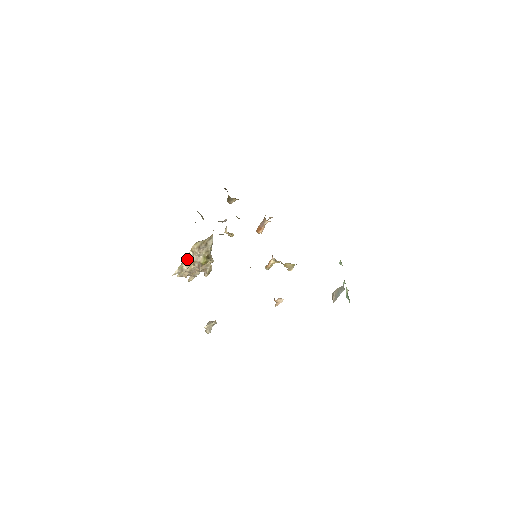
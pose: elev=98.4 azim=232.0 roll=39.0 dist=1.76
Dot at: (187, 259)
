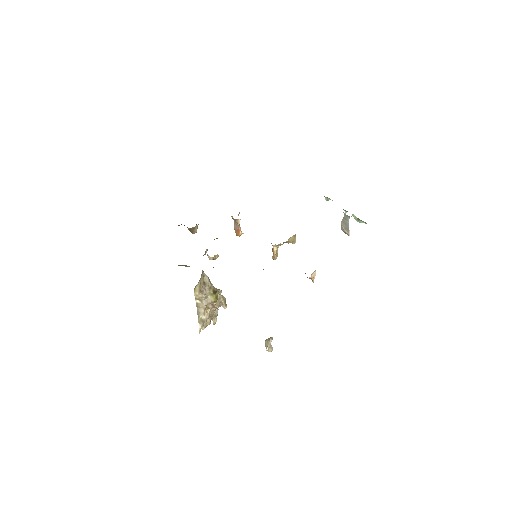
Dot at: (199, 309)
